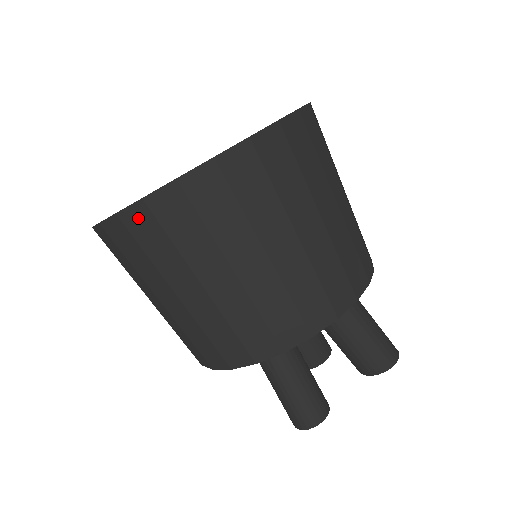
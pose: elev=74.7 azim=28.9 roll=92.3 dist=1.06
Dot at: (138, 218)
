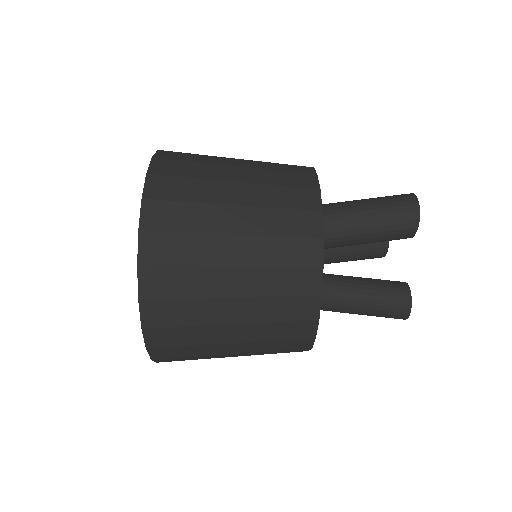
Dot at: (160, 353)
